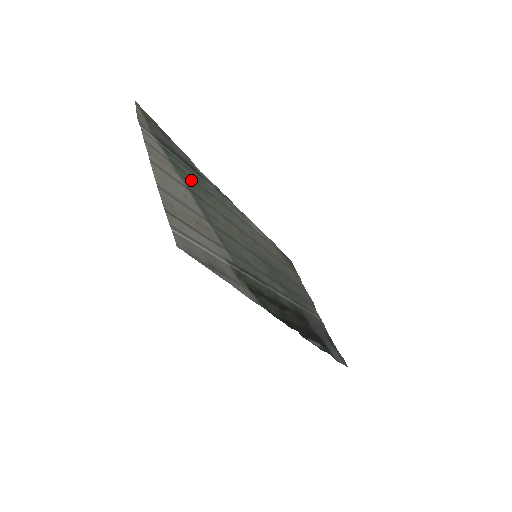
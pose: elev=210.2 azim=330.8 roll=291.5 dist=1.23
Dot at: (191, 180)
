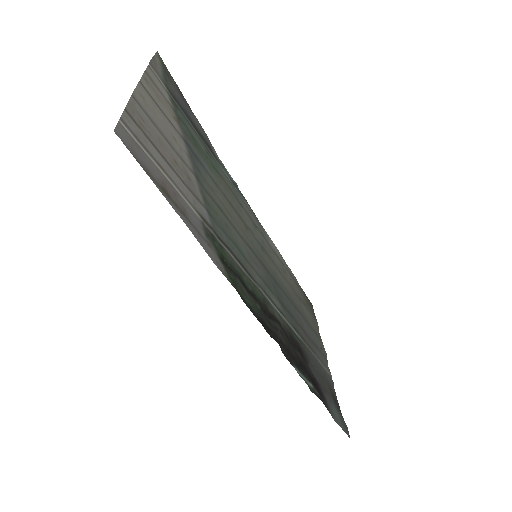
Dot at: (196, 144)
